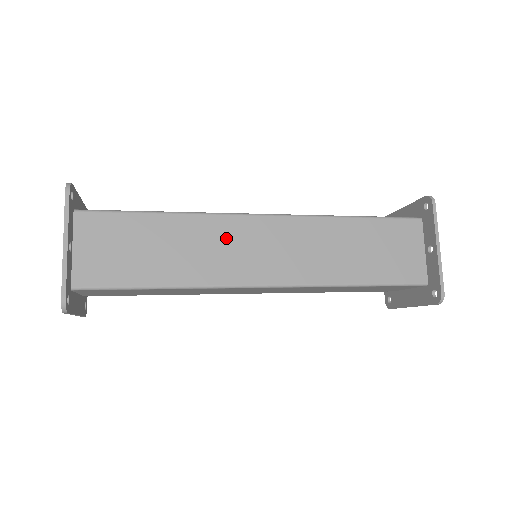
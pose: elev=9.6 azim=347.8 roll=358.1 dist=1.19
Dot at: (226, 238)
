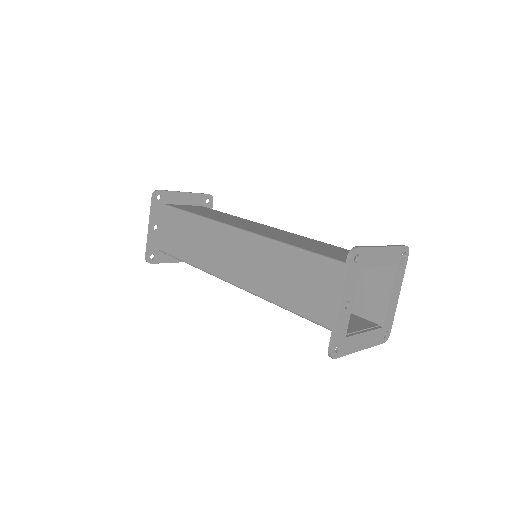
Dot at: (218, 241)
